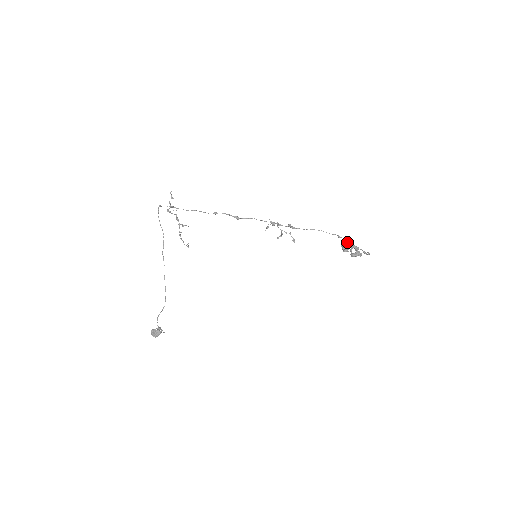
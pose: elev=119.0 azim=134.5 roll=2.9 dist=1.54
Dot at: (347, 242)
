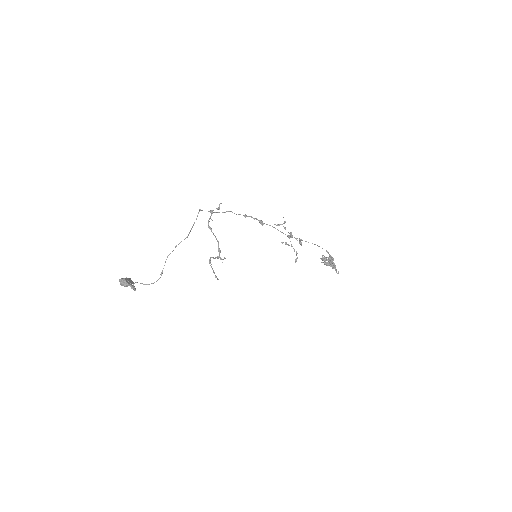
Dot at: (330, 259)
